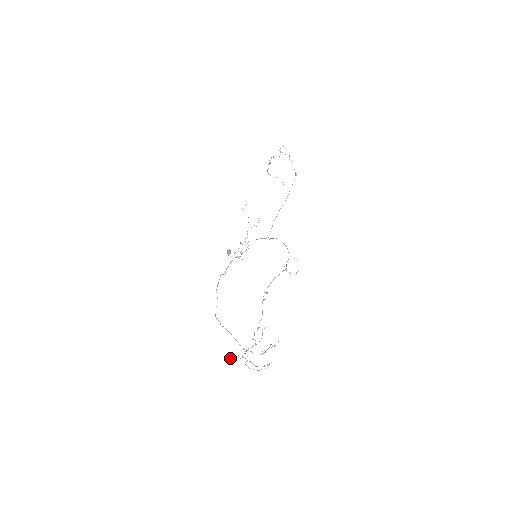
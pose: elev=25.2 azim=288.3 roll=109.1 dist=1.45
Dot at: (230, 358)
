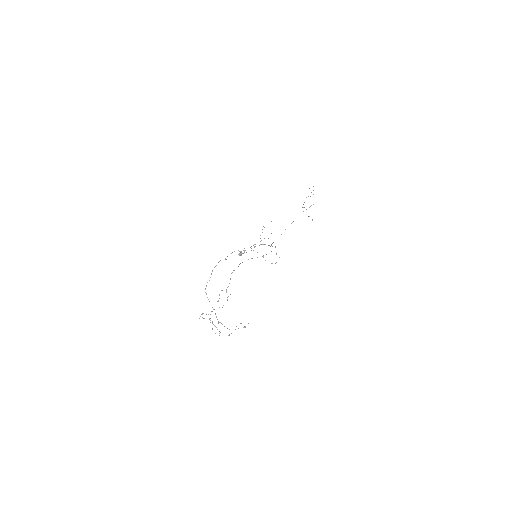
Dot at: occluded
